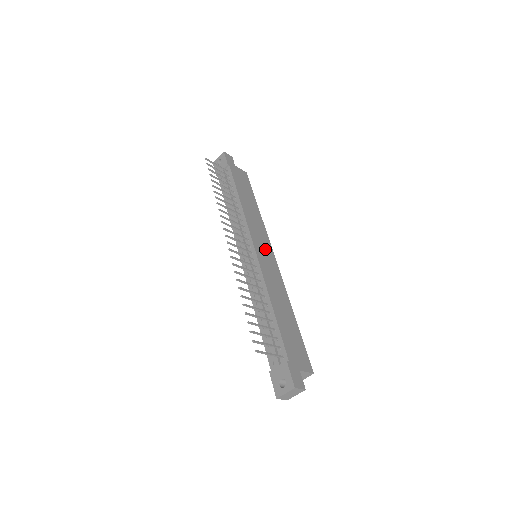
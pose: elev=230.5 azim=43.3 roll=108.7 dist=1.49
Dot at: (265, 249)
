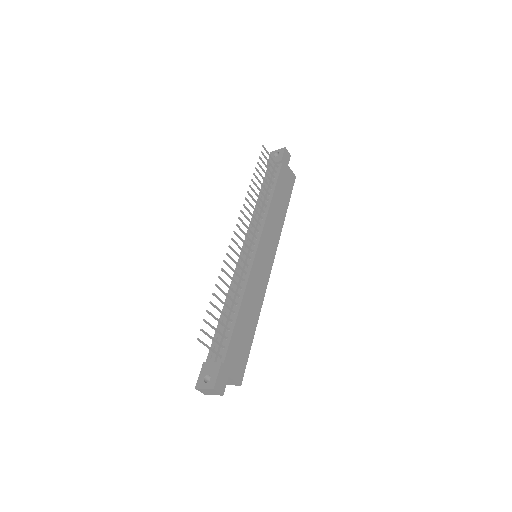
Dot at: (267, 254)
